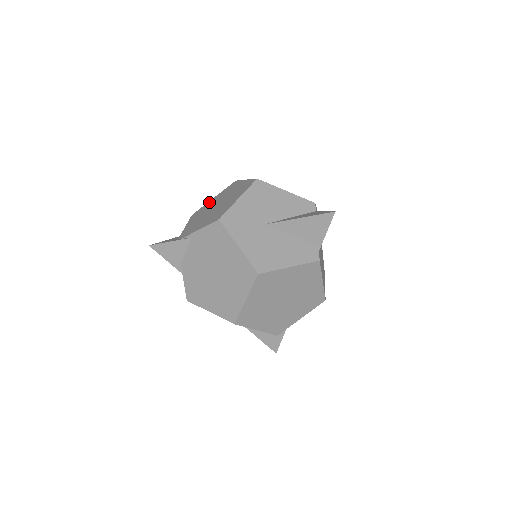
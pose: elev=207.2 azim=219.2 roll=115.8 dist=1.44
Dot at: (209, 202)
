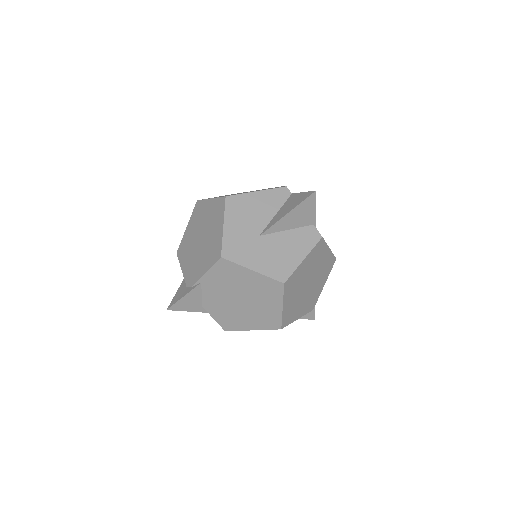
Dot at: (186, 234)
